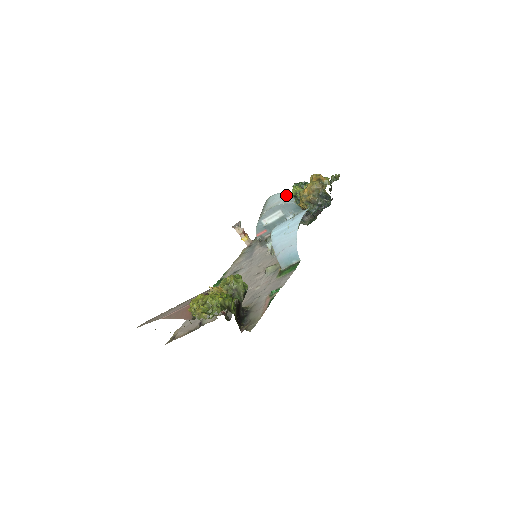
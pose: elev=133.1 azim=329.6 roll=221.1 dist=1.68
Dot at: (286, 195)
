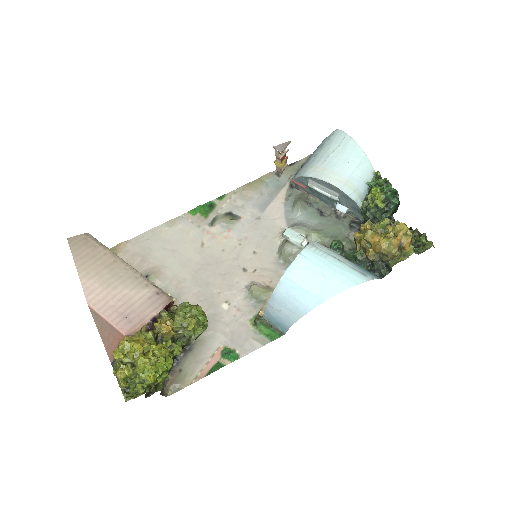
Dot at: (365, 173)
